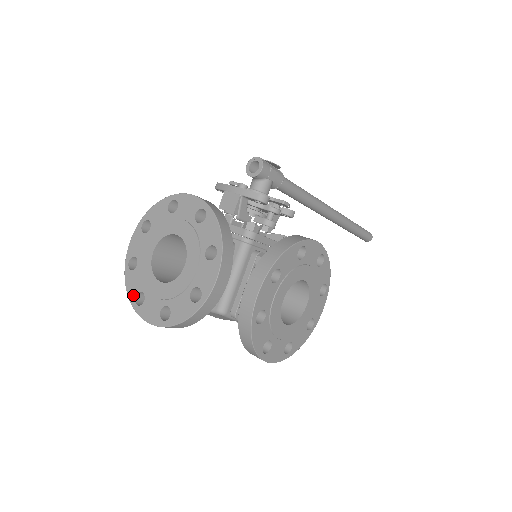
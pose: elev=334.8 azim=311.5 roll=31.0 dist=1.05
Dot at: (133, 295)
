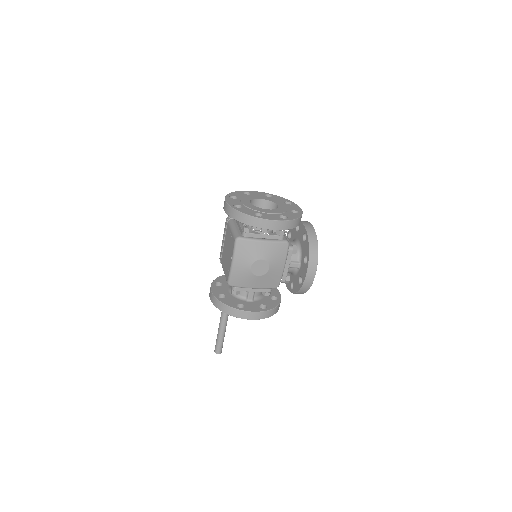
Dot at: (252, 214)
